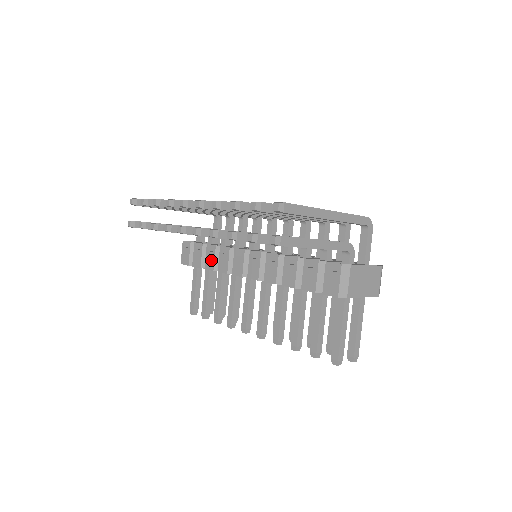
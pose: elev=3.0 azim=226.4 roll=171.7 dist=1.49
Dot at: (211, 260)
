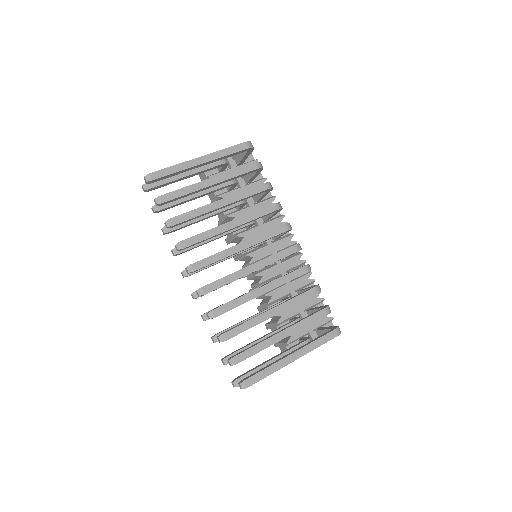
Dot at: (222, 217)
